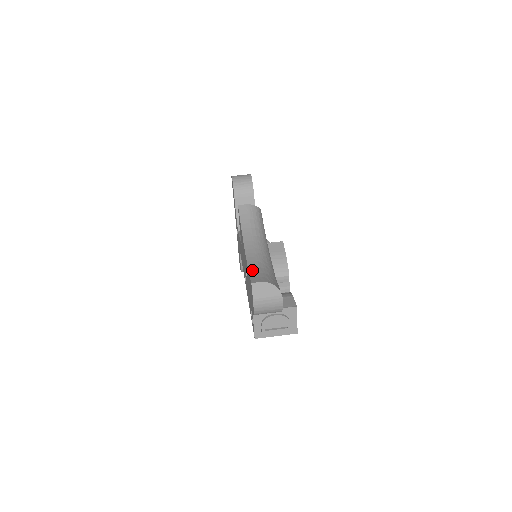
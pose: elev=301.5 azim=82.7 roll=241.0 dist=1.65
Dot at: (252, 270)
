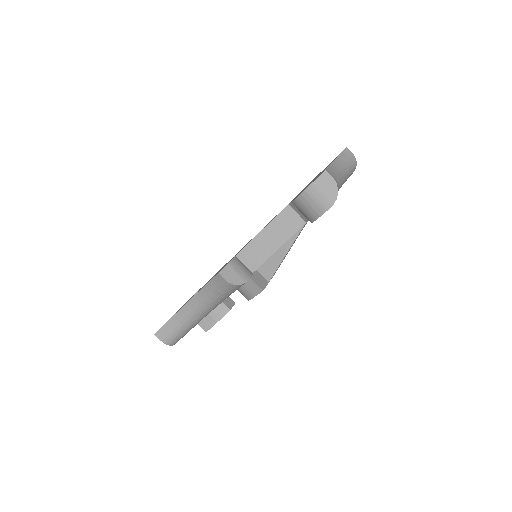
Dot at: (172, 321)
